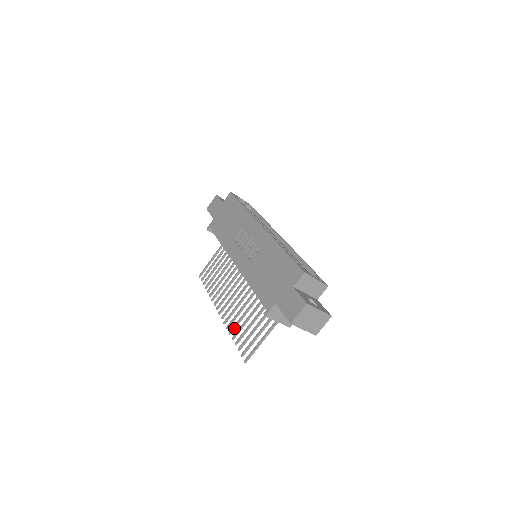
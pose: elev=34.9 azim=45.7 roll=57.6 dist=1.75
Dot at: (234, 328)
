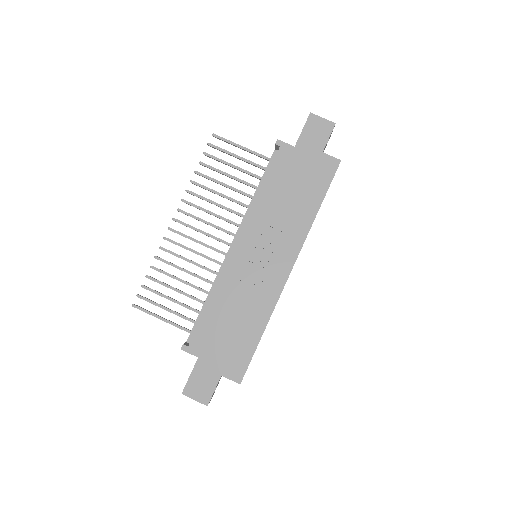
Dot at: occluded
